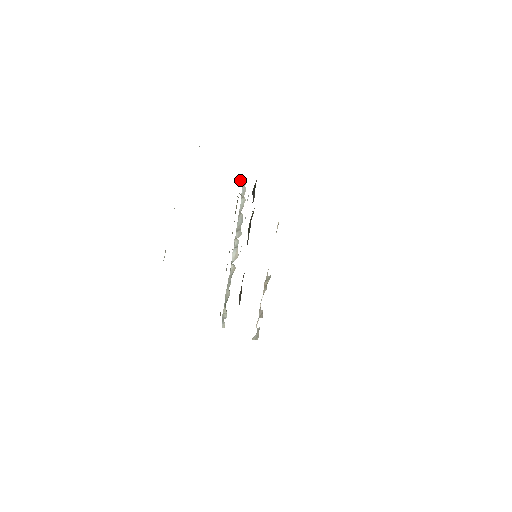
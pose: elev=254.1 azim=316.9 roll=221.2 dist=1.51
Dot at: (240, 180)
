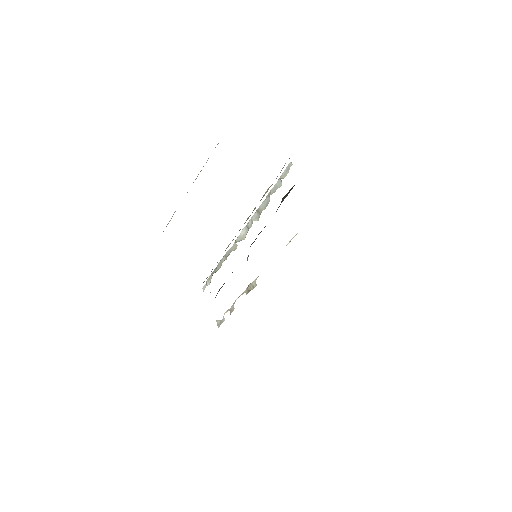
Dot at: occluded
